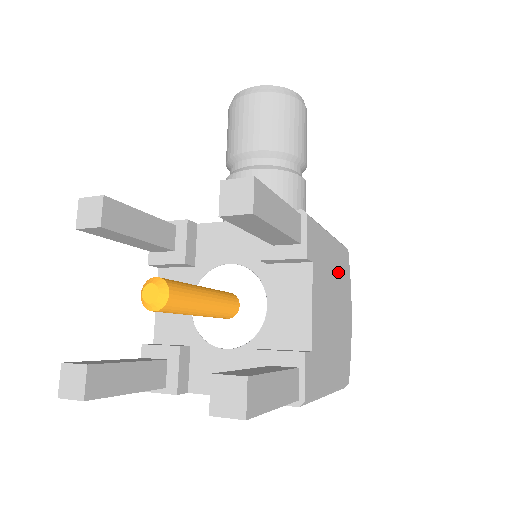
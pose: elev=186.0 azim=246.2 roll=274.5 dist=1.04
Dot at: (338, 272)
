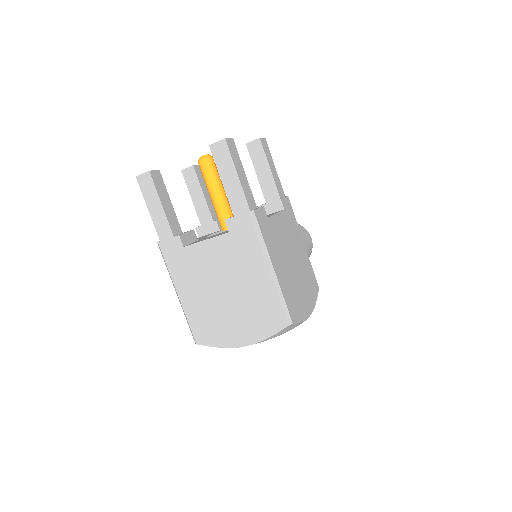
Dot at: (304, 266)
